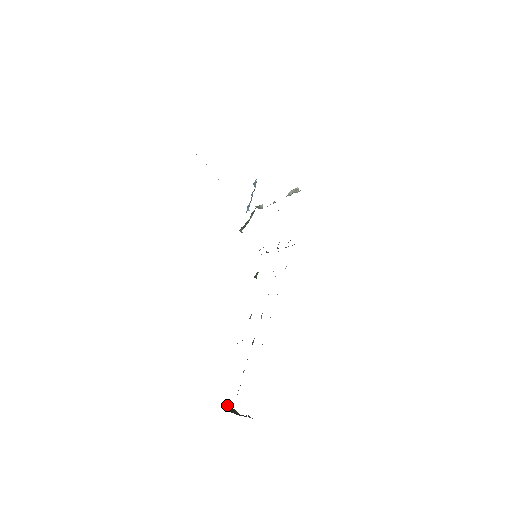
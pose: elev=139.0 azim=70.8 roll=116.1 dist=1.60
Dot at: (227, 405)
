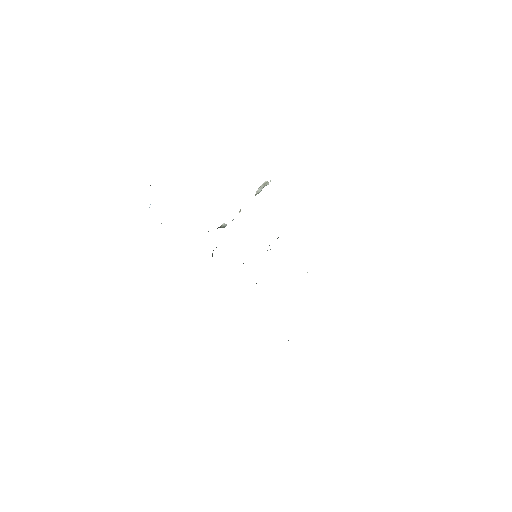
Dot at: occluded
